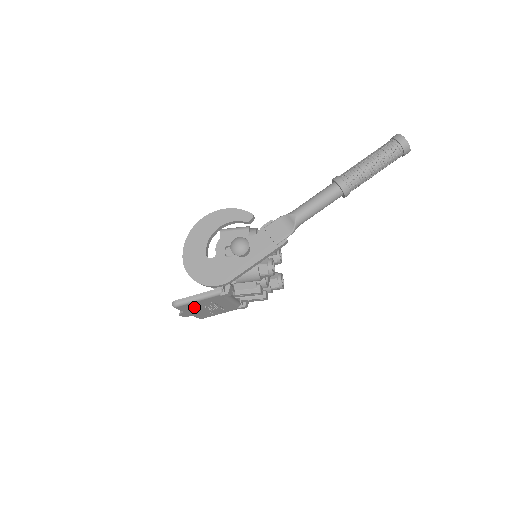
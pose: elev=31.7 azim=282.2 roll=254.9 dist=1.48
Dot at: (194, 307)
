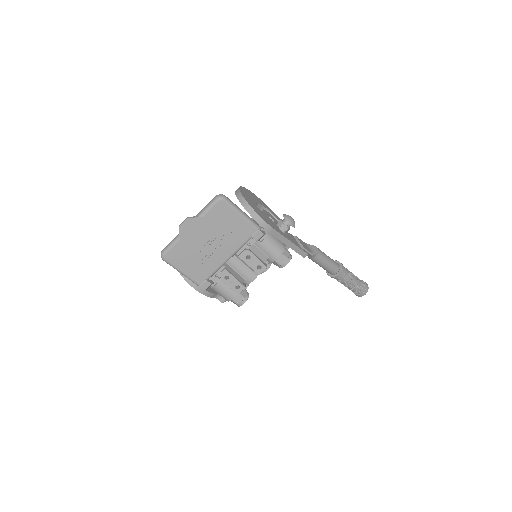
Dot at: (216, 222)
